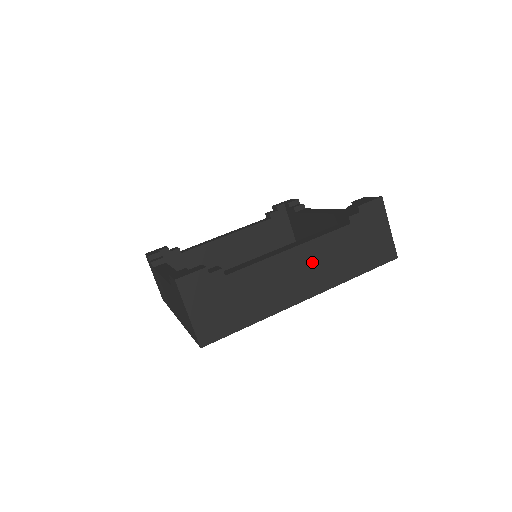
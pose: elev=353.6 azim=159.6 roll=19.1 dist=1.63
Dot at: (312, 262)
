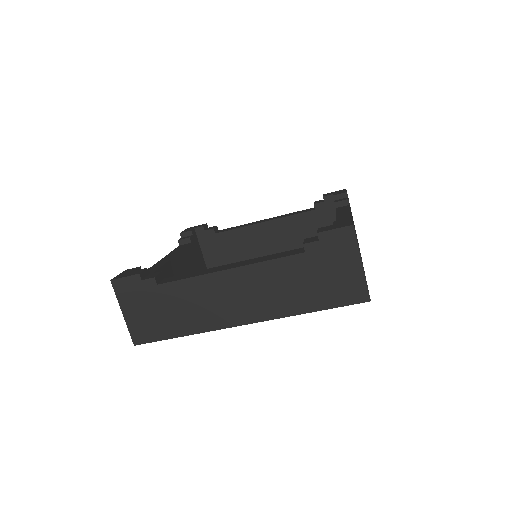
Dot at: (253, 287)
